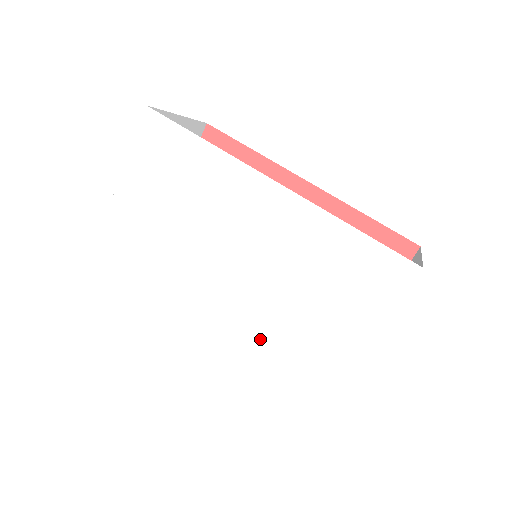
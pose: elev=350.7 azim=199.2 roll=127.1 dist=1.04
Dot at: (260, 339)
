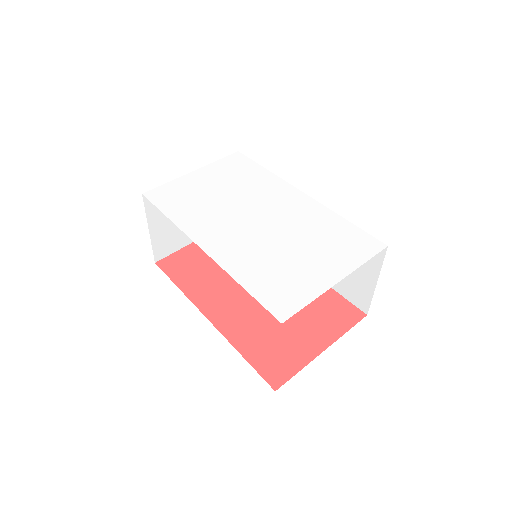
Dot at: (259, 257)
